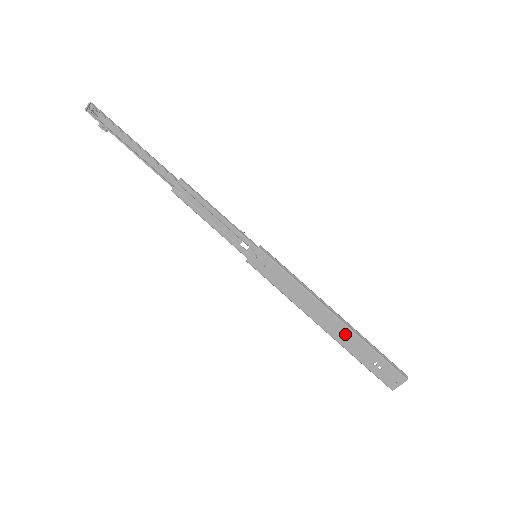
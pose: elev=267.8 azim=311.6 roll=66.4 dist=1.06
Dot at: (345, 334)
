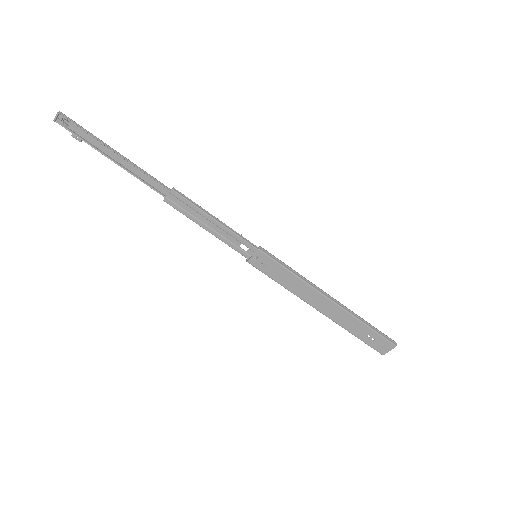
Dot at: (342, 316)
